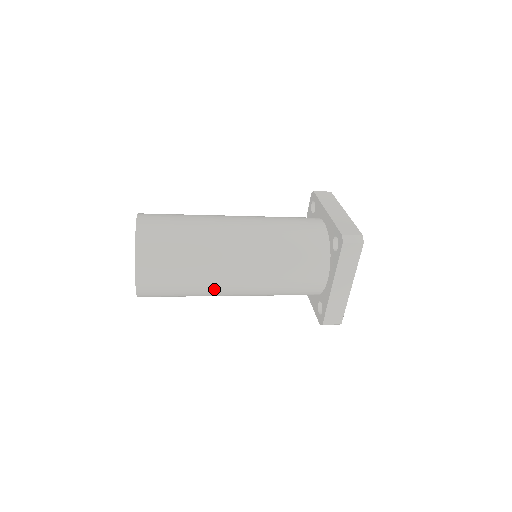
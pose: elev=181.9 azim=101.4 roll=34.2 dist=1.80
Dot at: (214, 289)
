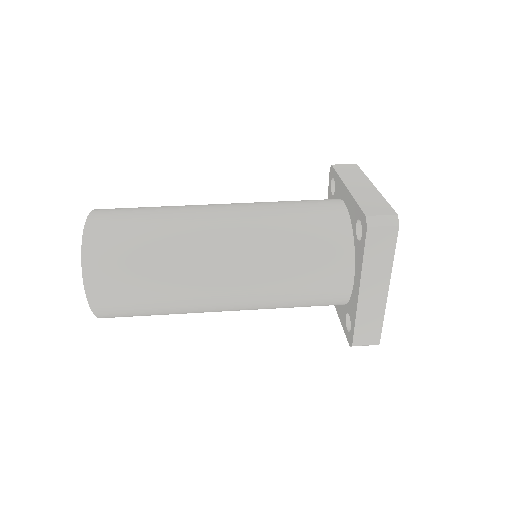
Dot at: occluded
